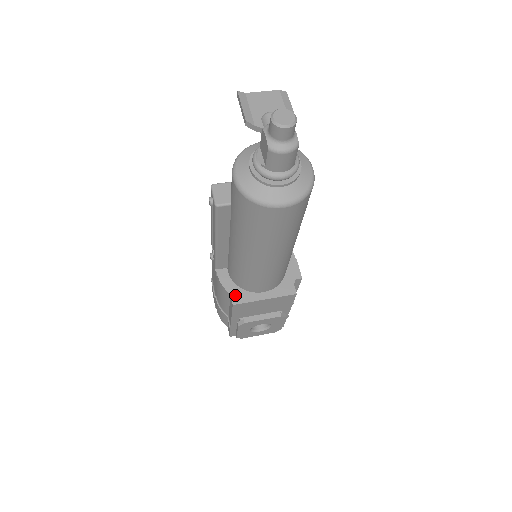
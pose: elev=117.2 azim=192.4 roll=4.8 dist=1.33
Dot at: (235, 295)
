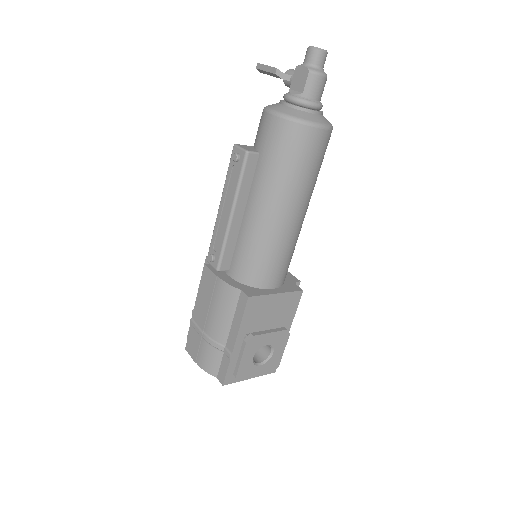
Dot at: (246, 290)
